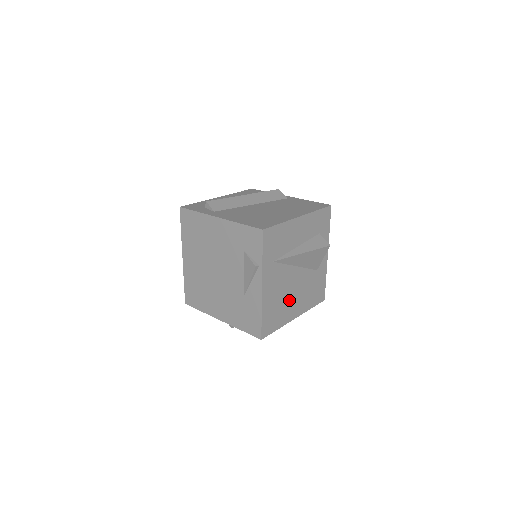
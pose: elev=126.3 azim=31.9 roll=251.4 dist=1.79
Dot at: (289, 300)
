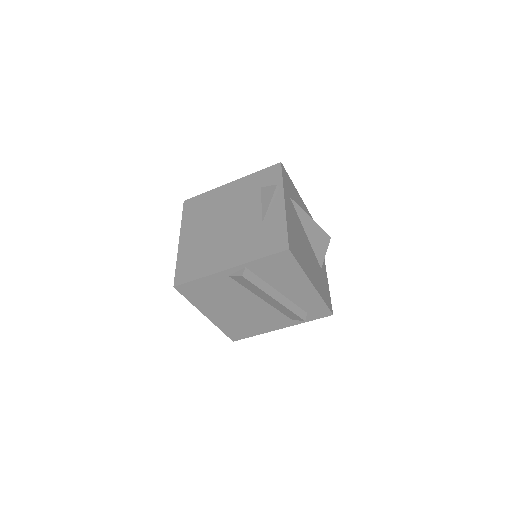
Dot at: (305, 255)
